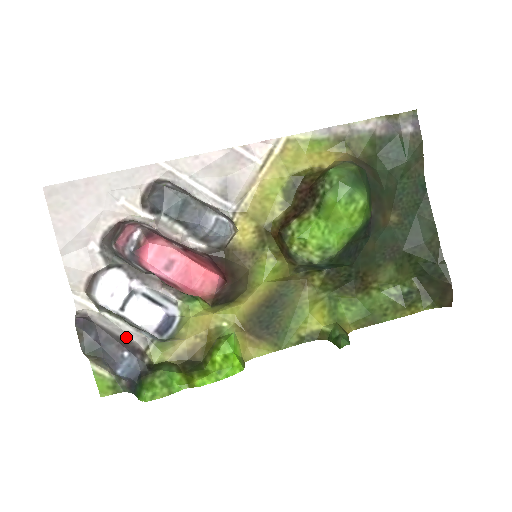
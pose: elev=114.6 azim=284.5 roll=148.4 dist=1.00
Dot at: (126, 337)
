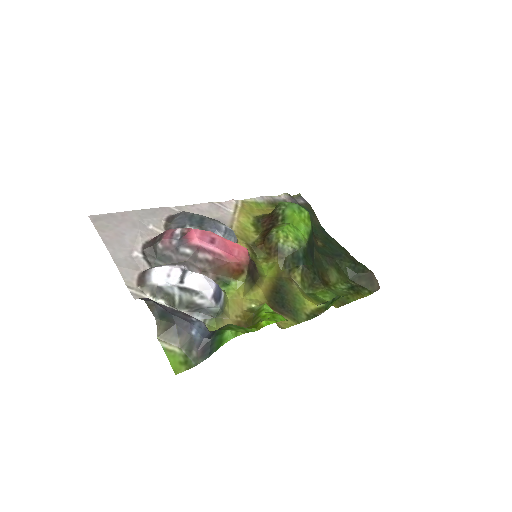
Dot at: occluded
